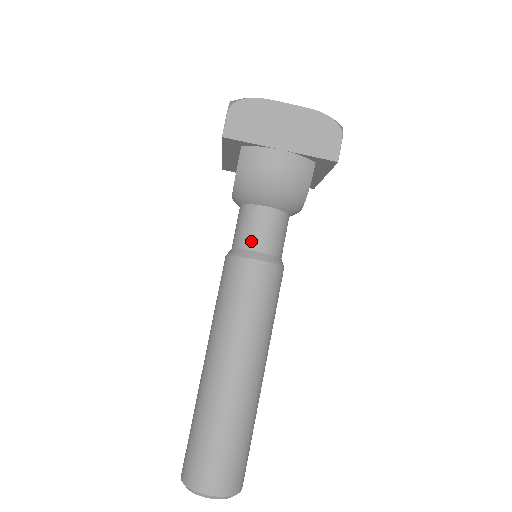
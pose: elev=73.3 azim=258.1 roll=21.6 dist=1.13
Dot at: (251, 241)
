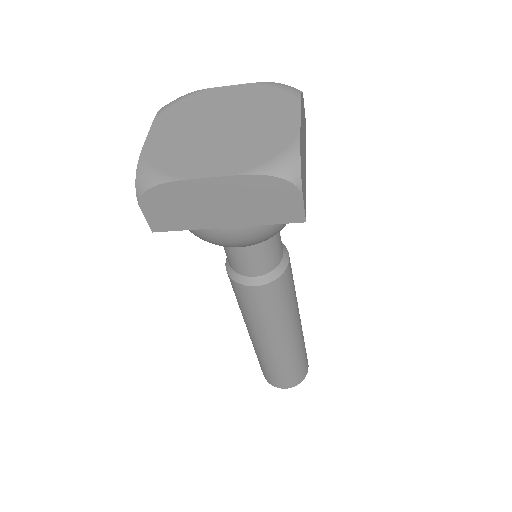
Dot at: (242, 270)
